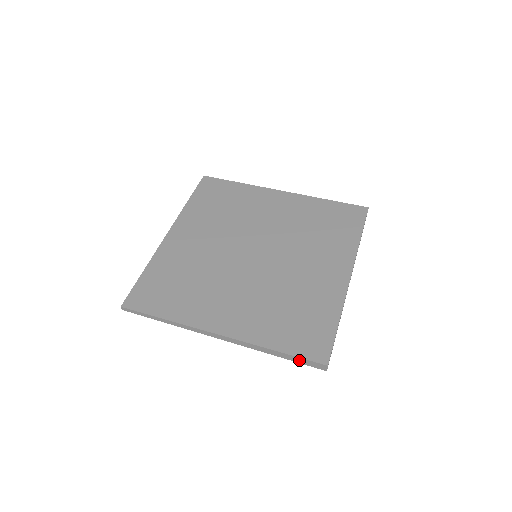
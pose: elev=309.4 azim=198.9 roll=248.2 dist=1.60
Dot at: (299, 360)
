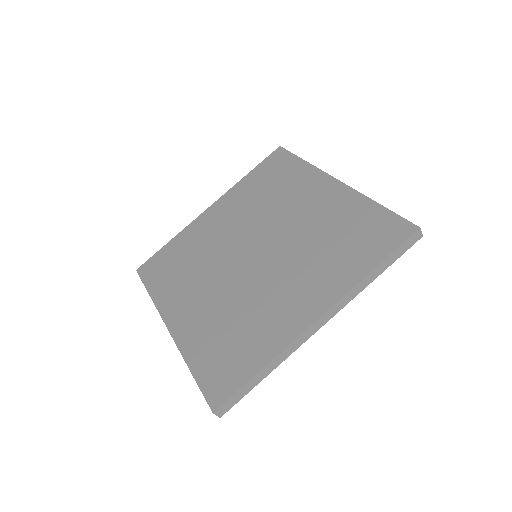
Dot at: occluded
